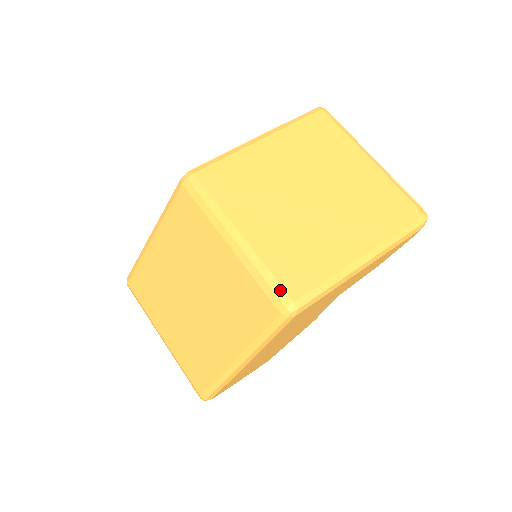
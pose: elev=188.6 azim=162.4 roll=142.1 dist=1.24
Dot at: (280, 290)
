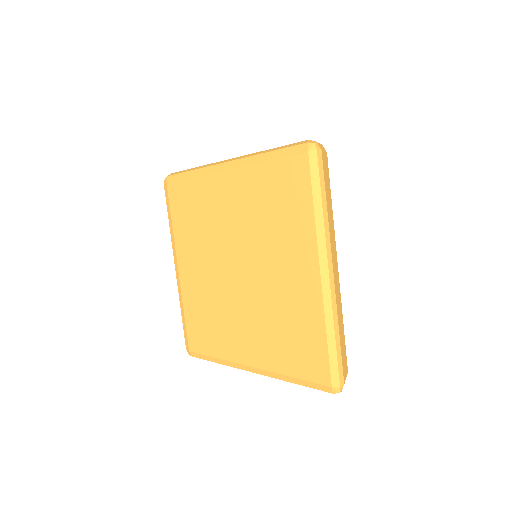
Dot at: (186, 334)
